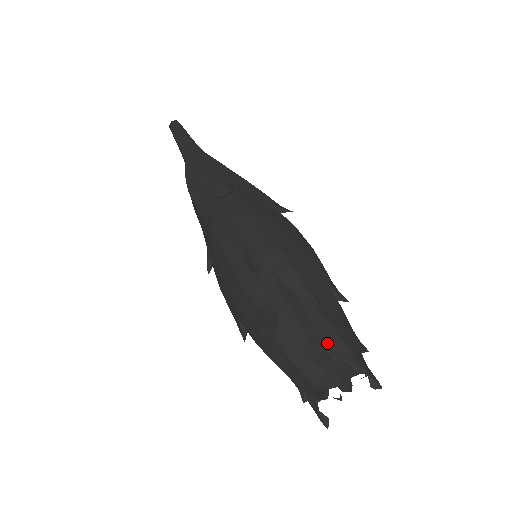
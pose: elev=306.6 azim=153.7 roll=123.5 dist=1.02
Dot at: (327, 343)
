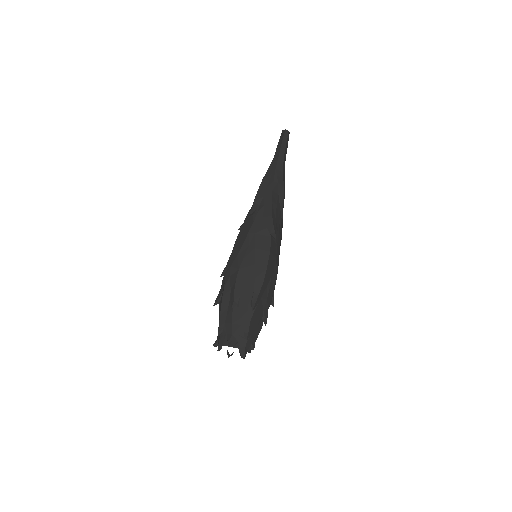
Dot at: (225, 325)
